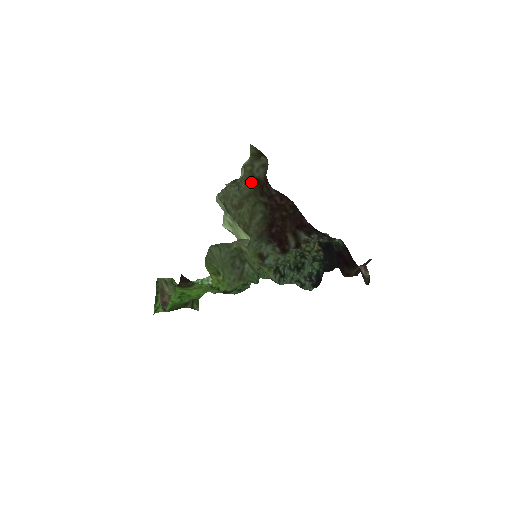
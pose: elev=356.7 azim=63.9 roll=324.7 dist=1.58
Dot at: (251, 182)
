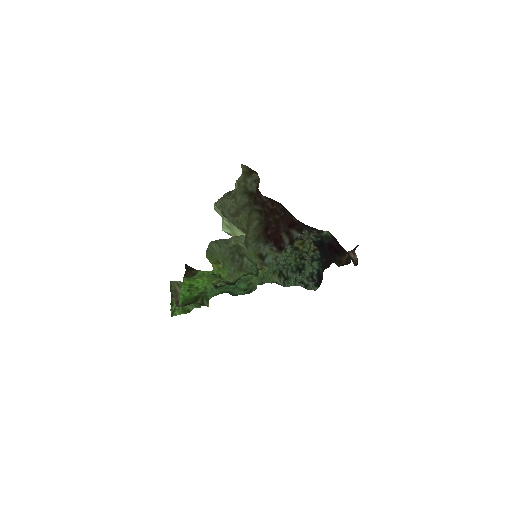
Dot at: (246, 195)
